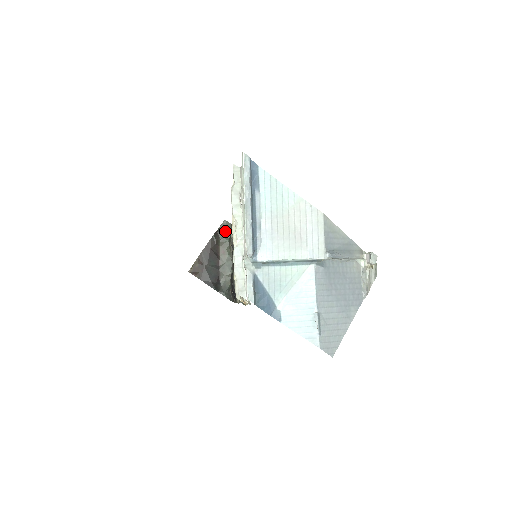
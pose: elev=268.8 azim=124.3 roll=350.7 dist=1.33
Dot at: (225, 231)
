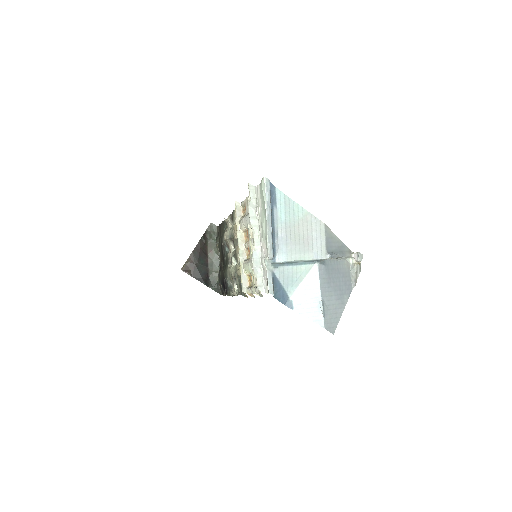
Dot at: (212, 233)
